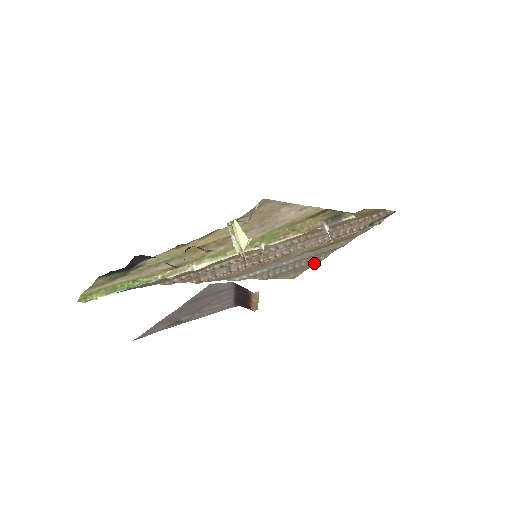
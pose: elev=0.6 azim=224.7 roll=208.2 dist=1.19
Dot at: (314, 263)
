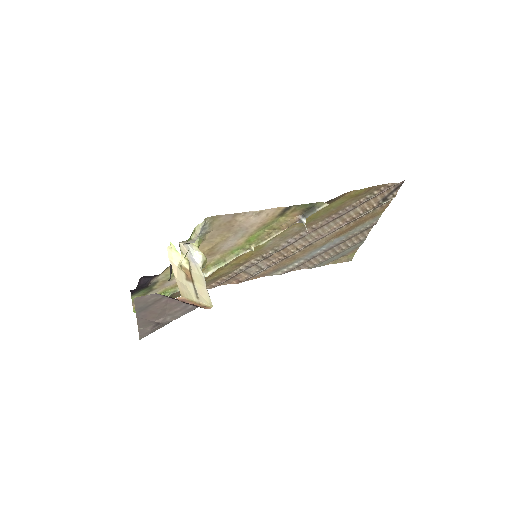
Dot at: (357, 244)
